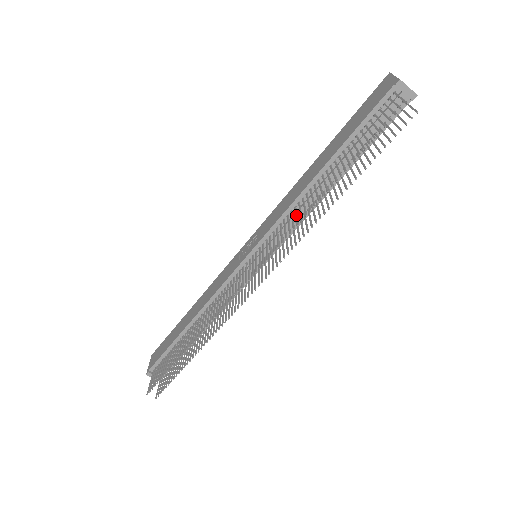
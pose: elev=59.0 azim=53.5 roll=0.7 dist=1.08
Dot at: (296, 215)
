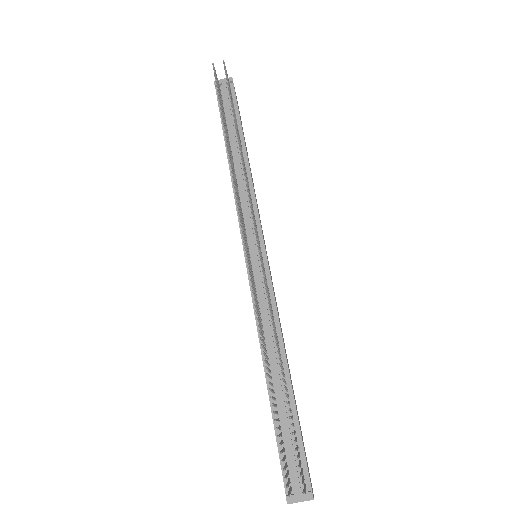
Dot at: occluded
